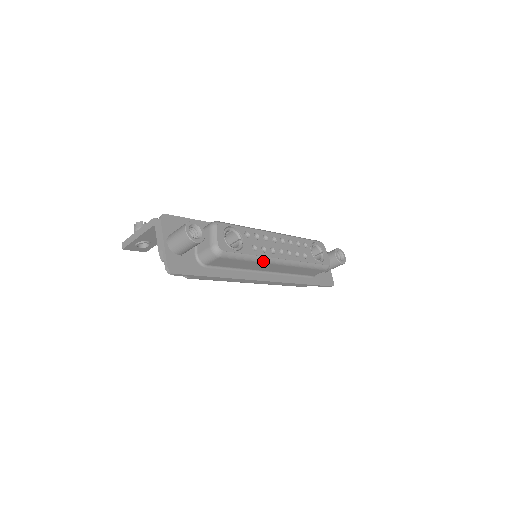
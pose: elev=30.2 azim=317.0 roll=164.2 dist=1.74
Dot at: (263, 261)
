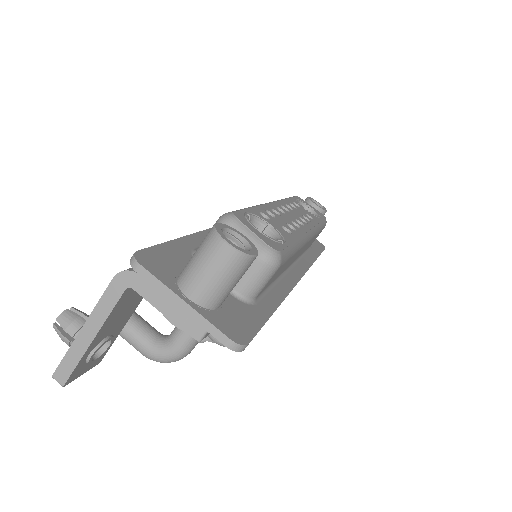
Dot at: (302, 245)
